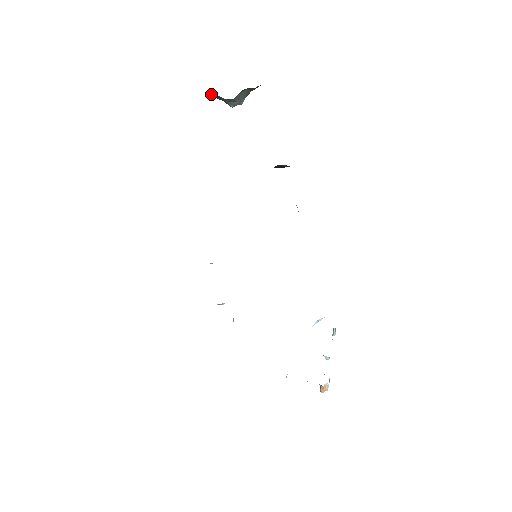
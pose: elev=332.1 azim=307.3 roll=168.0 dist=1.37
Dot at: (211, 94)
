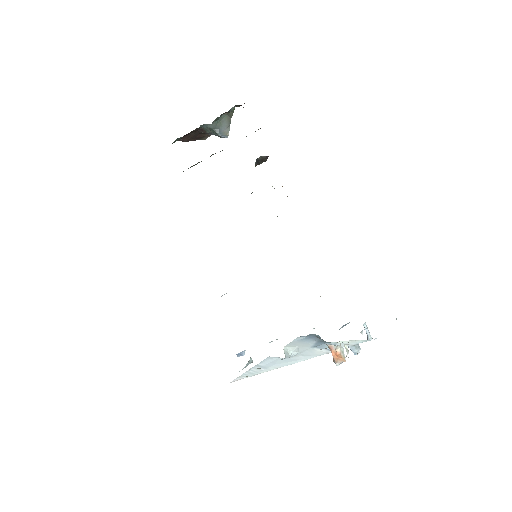
Dot at: (202, 131)
